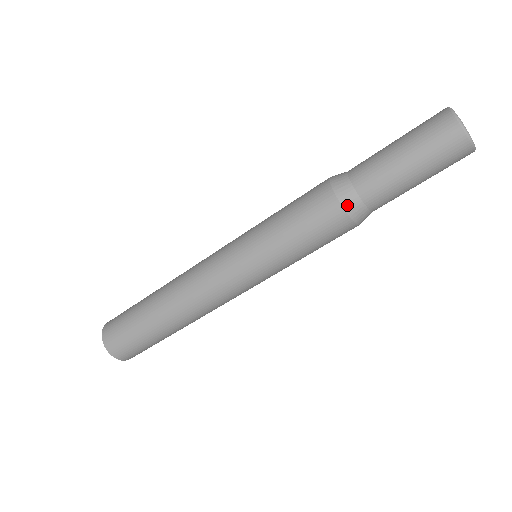
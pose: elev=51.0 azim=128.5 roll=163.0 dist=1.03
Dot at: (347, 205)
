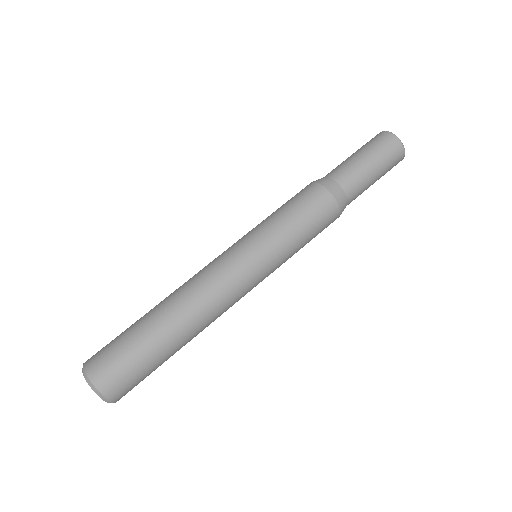
Dot at: (339, 199)
